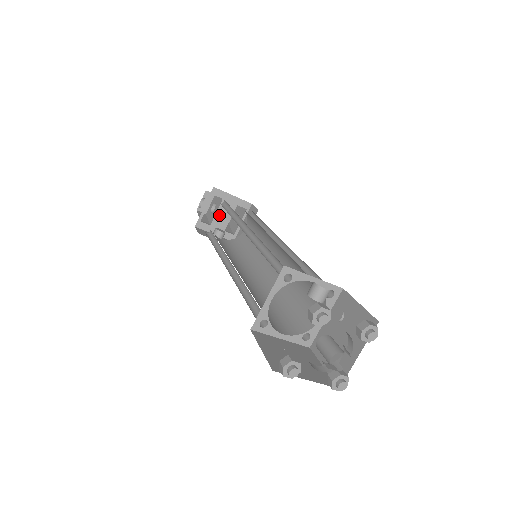
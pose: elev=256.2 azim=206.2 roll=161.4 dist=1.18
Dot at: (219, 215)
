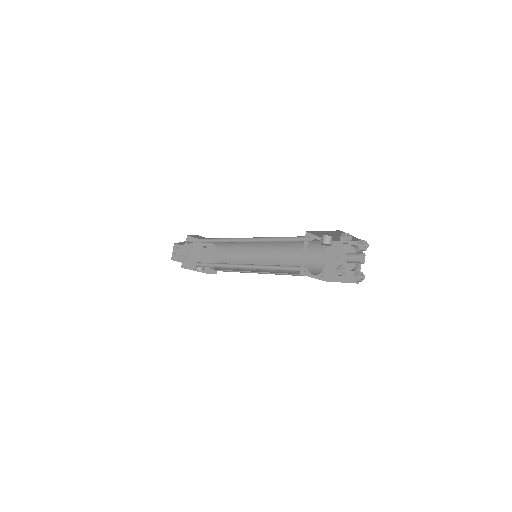
Dot at: (194, 255)
